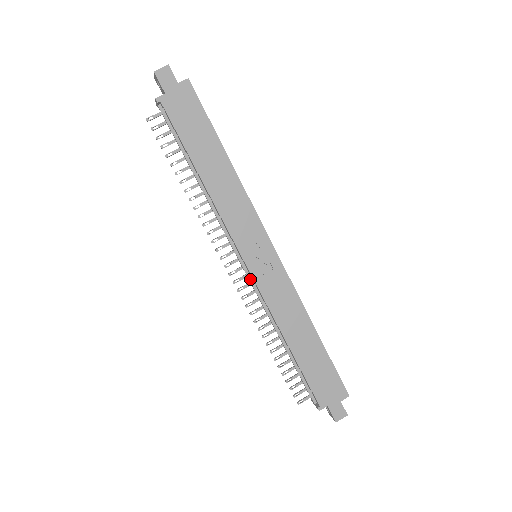
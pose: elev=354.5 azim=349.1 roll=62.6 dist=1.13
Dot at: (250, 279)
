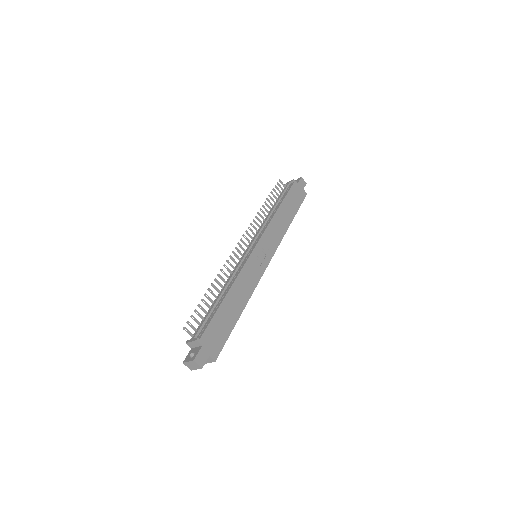
Dot at: (245, 255)
